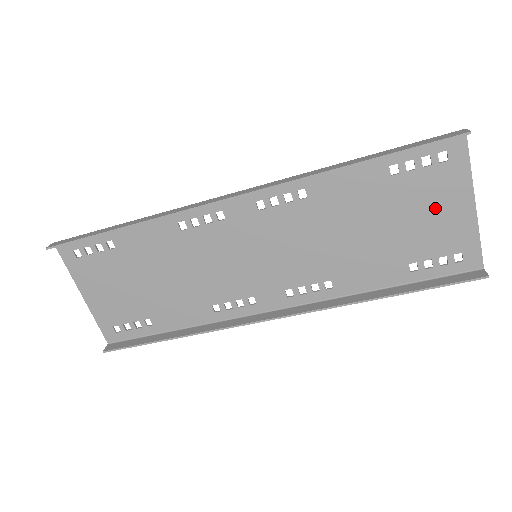
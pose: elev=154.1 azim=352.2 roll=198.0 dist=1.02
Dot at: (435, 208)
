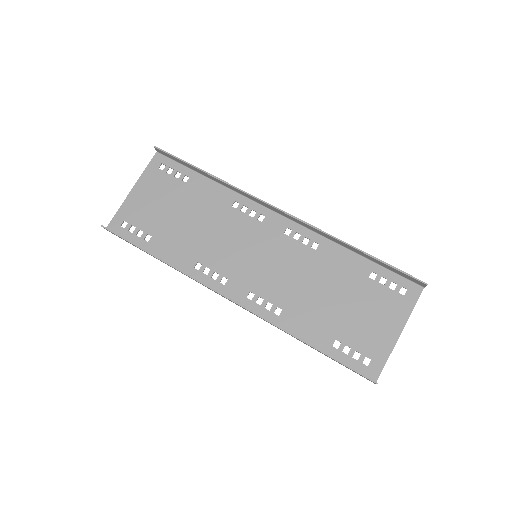
Dot at: (377, 317)
